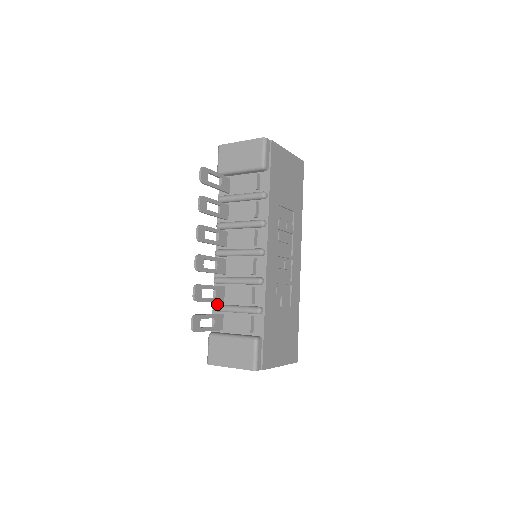
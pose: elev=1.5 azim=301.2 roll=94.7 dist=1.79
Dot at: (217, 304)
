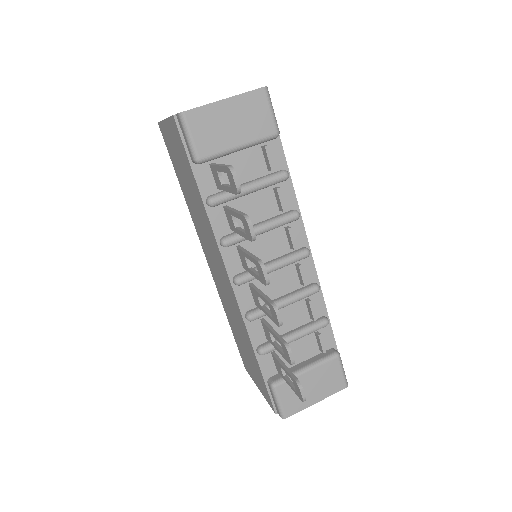
Dot at: (264, 345)
